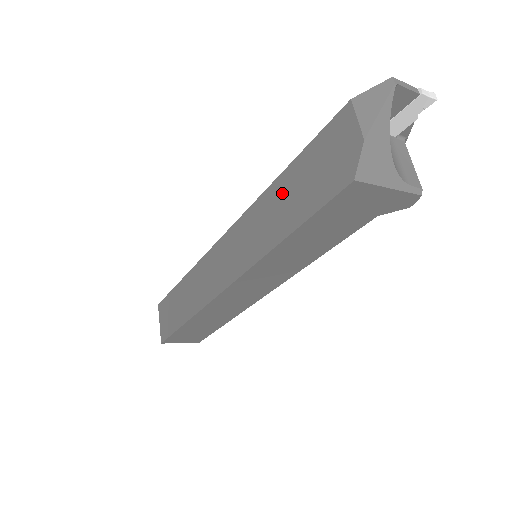
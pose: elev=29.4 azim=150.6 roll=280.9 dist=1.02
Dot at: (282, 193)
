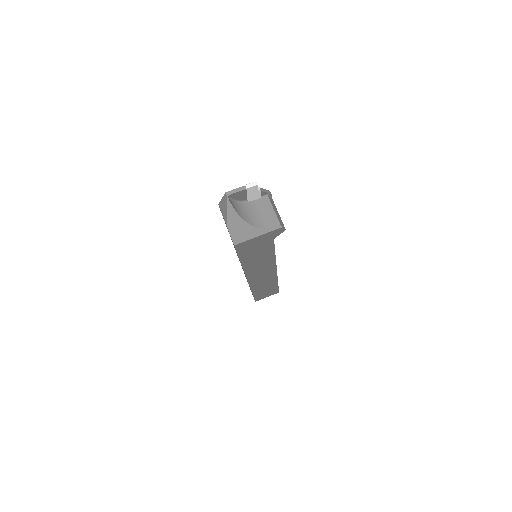
Dot at: occluded
